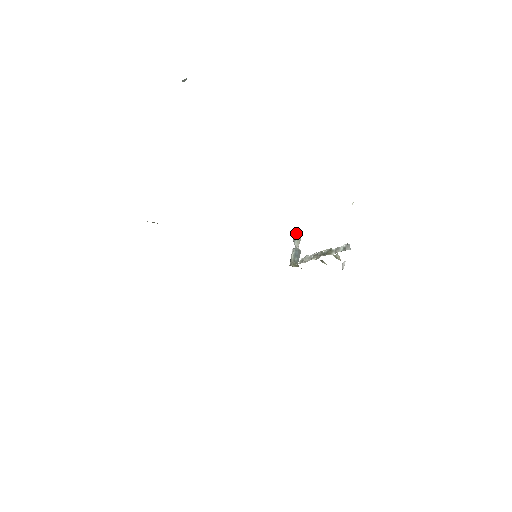
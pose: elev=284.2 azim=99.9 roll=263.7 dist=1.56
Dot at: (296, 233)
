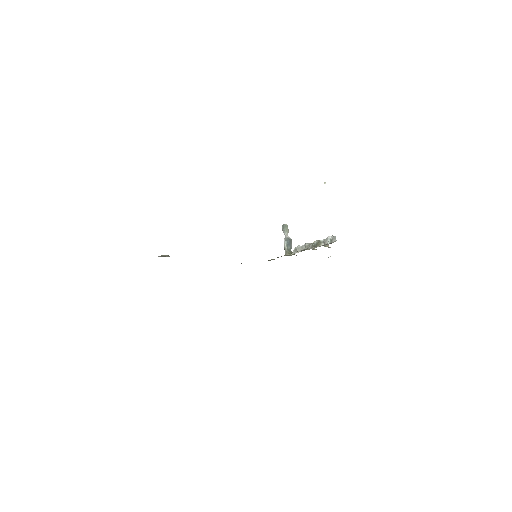
Dot at: (284, 225)
